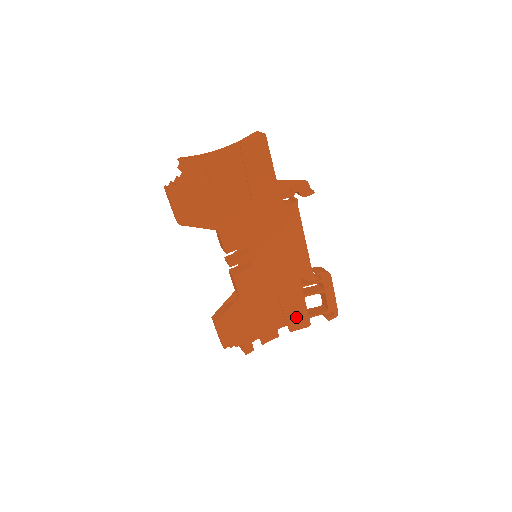
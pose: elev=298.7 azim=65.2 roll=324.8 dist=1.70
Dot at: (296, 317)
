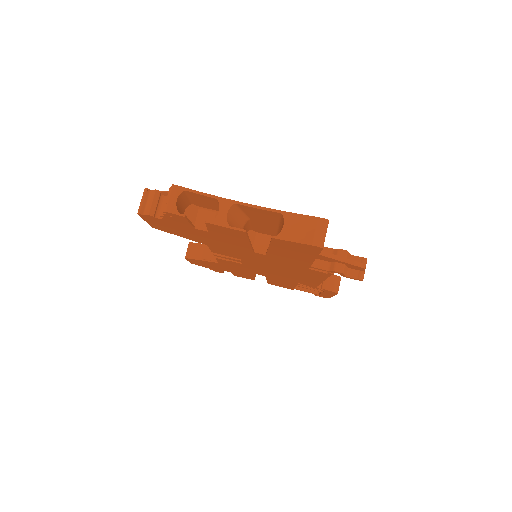
Dot at: (280, 284)
